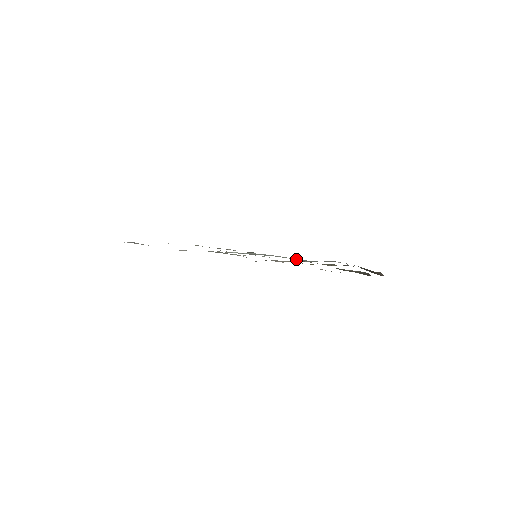
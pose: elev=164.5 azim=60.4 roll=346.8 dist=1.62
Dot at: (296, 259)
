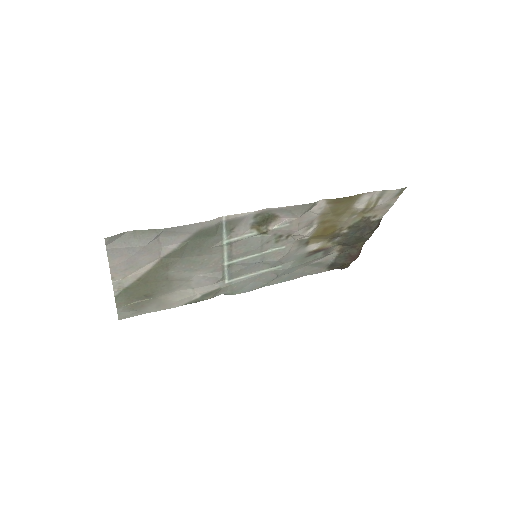
Dot at: (278, 268)
